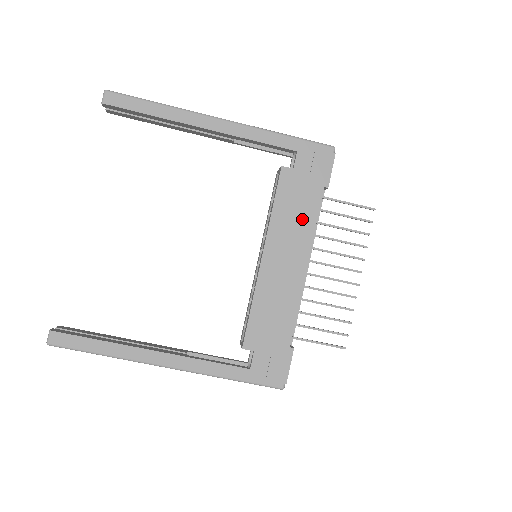
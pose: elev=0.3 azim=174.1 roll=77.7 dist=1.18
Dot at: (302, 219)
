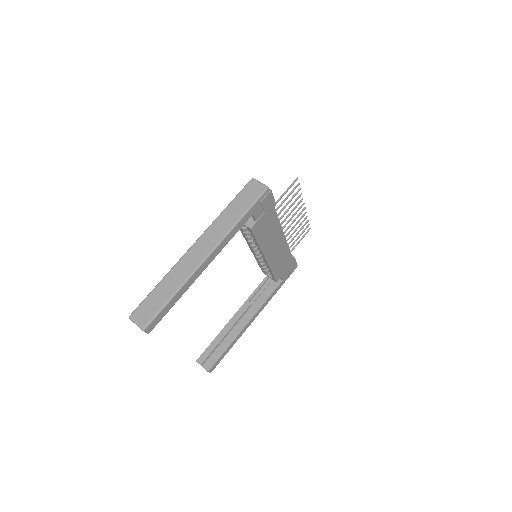
Dot at: (273, 229)
